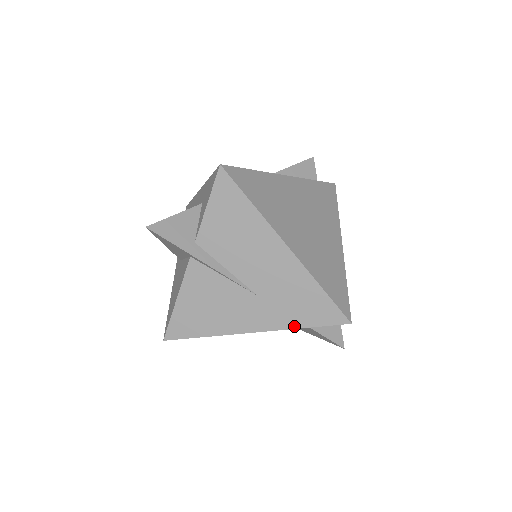
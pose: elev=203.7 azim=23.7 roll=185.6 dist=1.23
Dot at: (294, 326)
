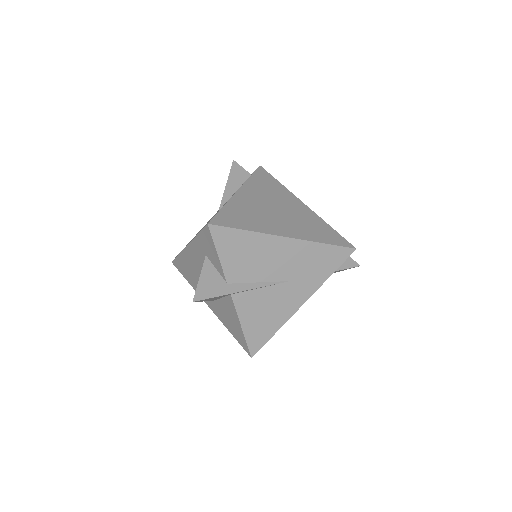
Dot at: (325, 279)
